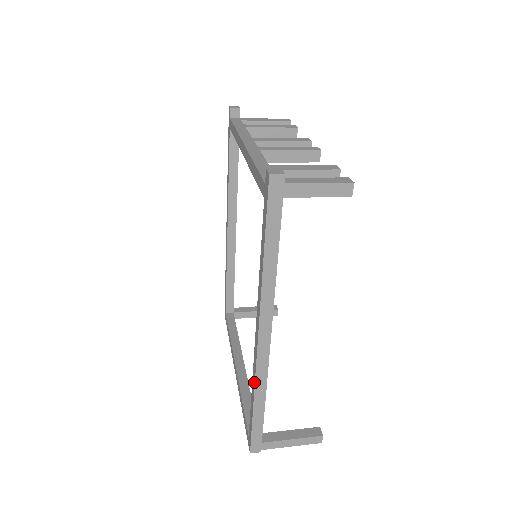
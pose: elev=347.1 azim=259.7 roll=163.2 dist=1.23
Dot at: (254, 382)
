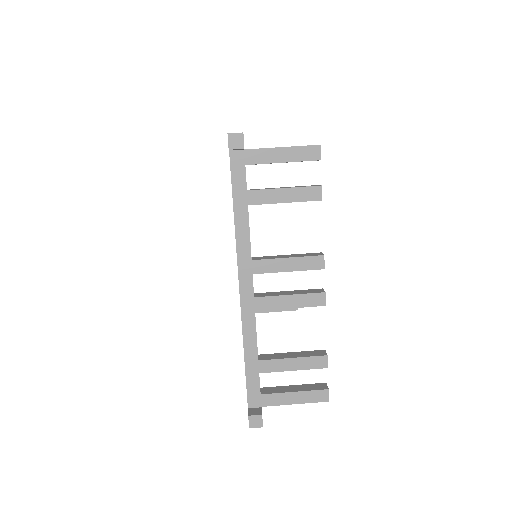
Dot at: occluded
